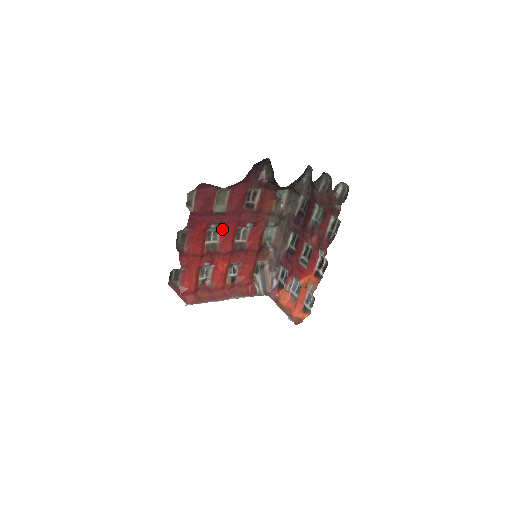
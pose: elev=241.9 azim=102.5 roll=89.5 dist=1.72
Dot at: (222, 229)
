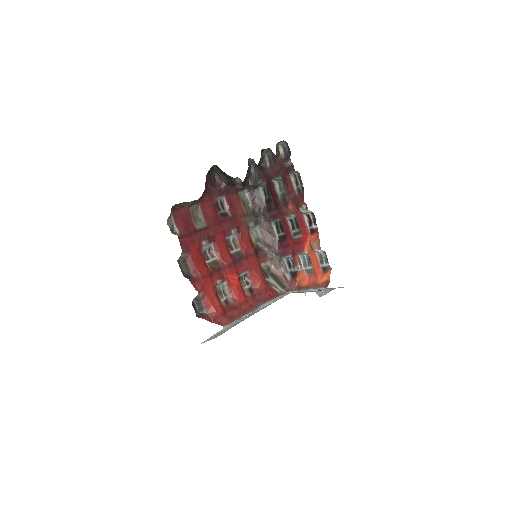
Dot at: (213, 244)
